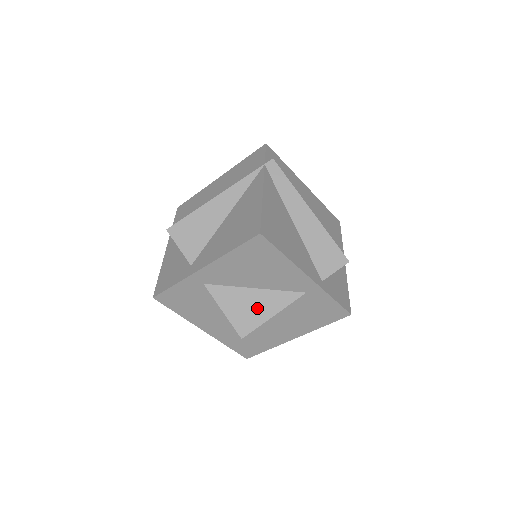
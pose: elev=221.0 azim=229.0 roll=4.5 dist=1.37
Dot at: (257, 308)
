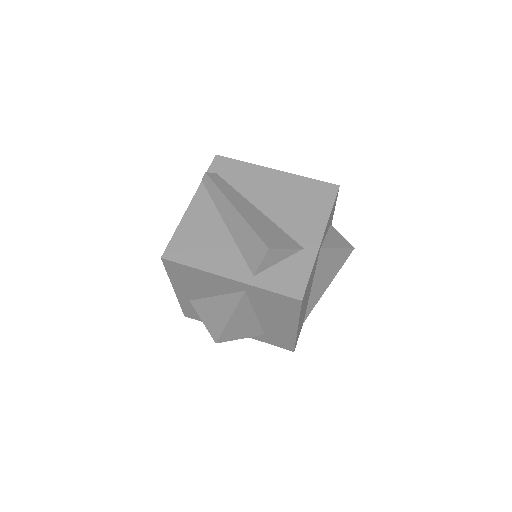
Dot at: (219, 314)
